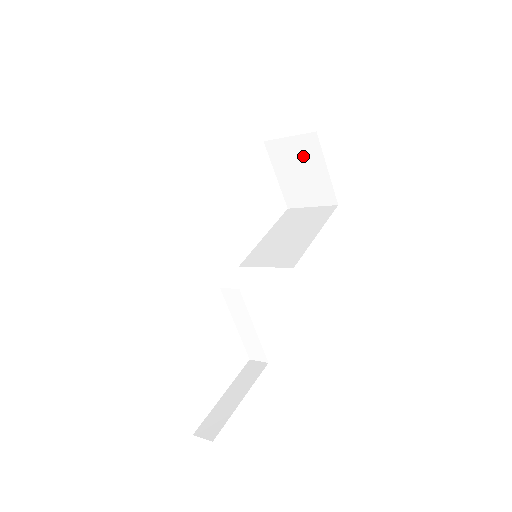
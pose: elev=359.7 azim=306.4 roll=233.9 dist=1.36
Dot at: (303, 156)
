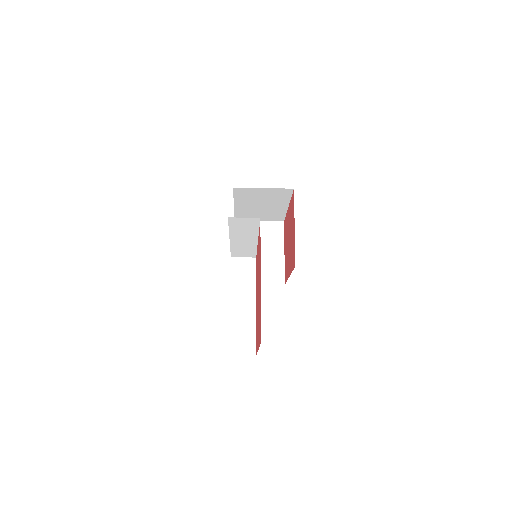
Dot at: (266, 238)
